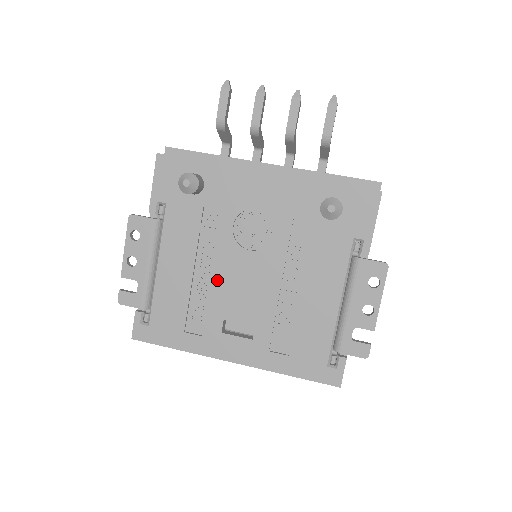
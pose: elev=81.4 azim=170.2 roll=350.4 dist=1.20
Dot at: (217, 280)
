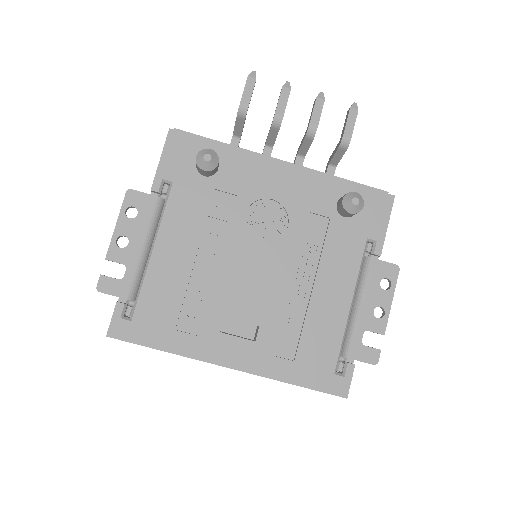
Dot at: (221, 271)
